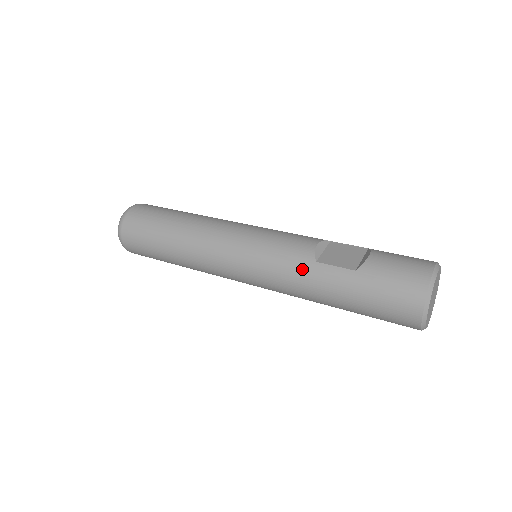
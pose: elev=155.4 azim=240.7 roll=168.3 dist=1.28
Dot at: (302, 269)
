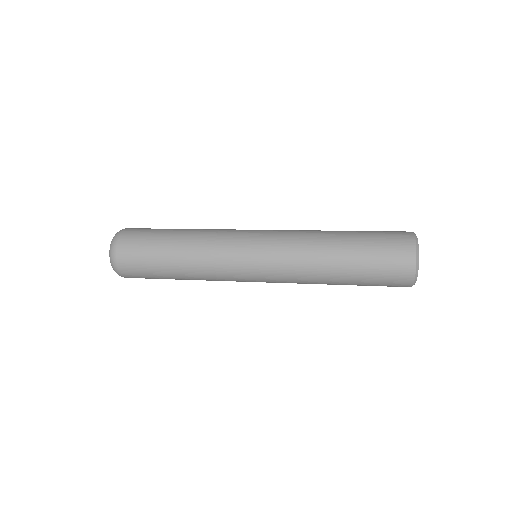
Dot at: (311, 232)
